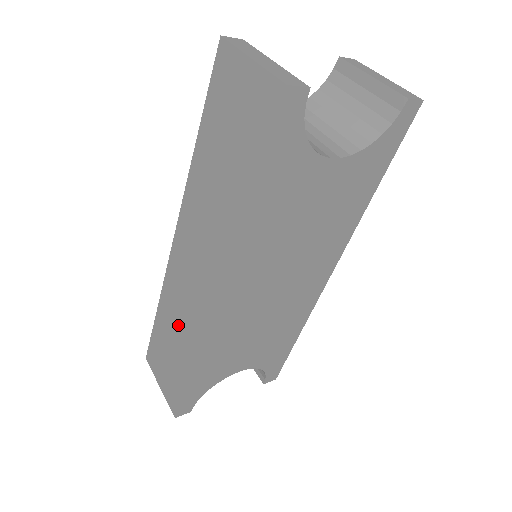
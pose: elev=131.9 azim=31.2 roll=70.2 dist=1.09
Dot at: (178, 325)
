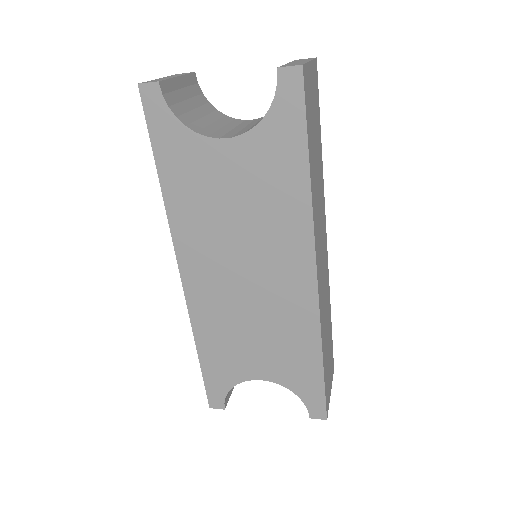
Dot at: occluded
